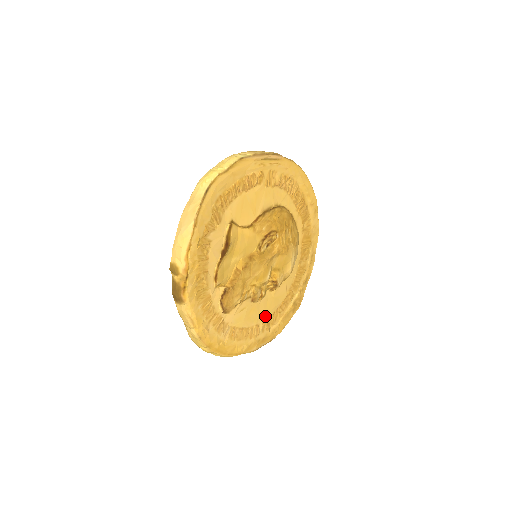
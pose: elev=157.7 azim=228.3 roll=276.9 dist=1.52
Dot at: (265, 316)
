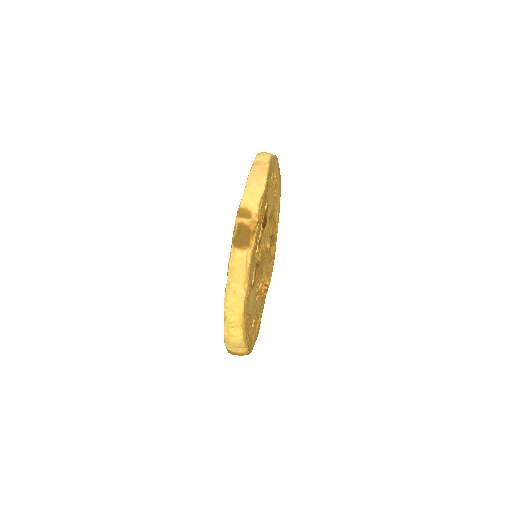
Dot at: (253, 321)
